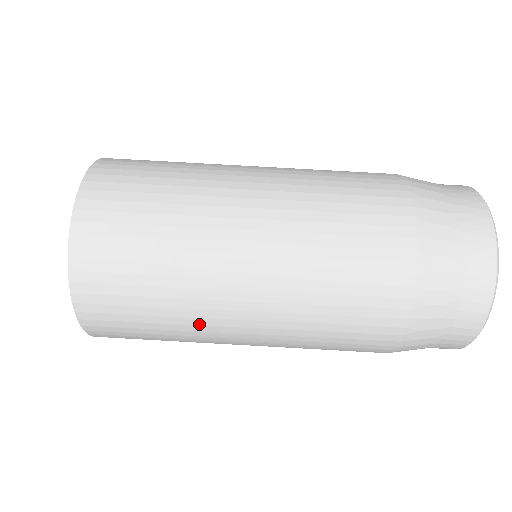
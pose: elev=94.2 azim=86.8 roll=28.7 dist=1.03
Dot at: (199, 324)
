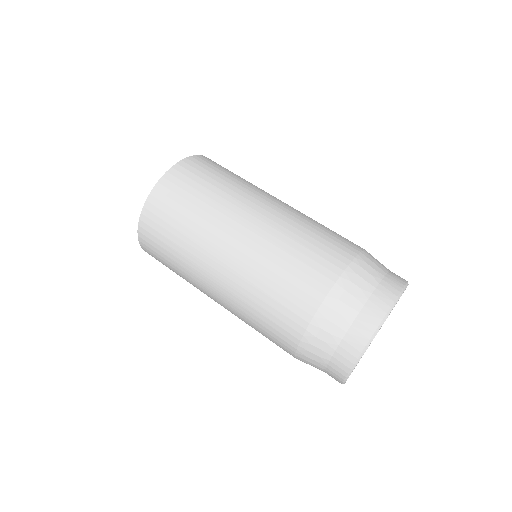
Dot at: (213, 224)
